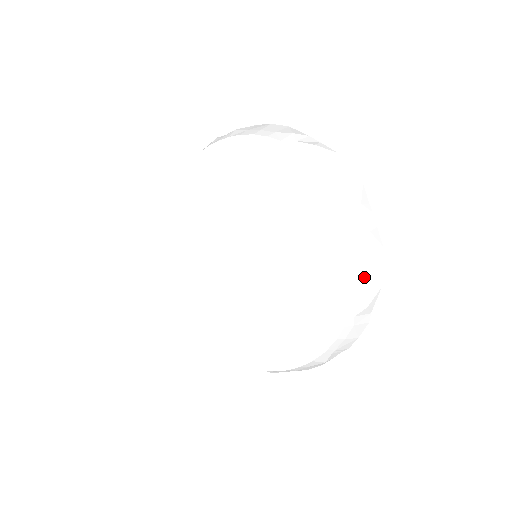
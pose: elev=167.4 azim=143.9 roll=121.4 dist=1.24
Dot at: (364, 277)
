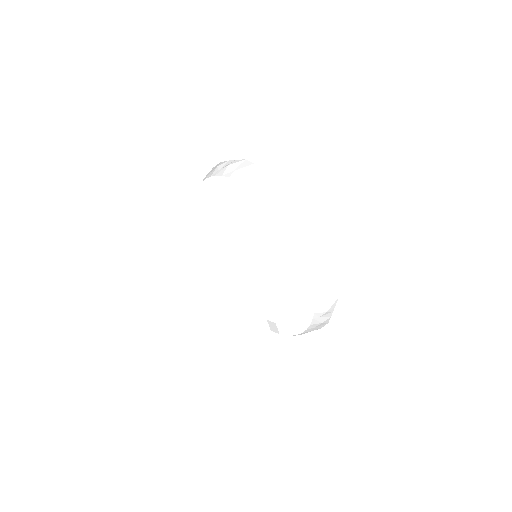
Dot at: occluded
